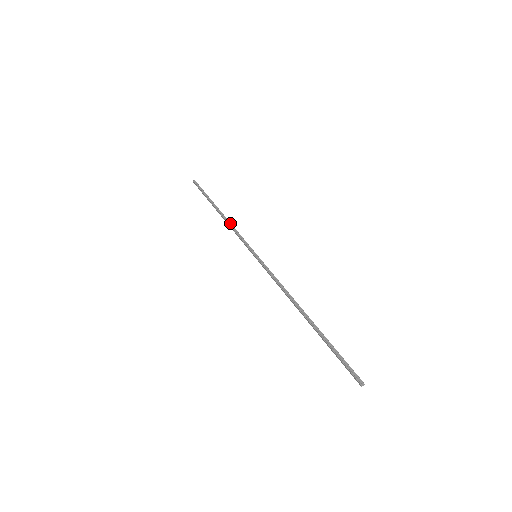
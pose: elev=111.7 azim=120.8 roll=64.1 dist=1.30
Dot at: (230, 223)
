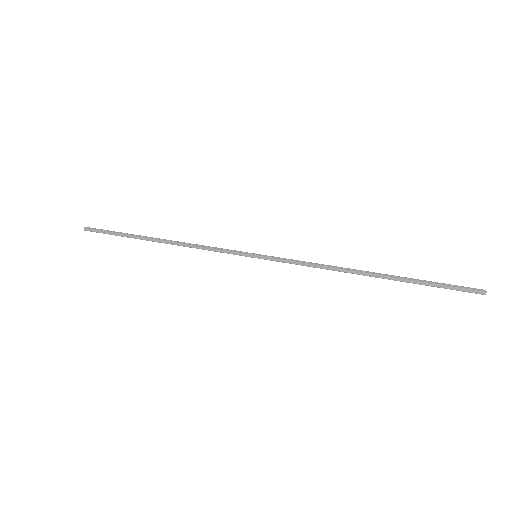
Dot at: (189, 243)
